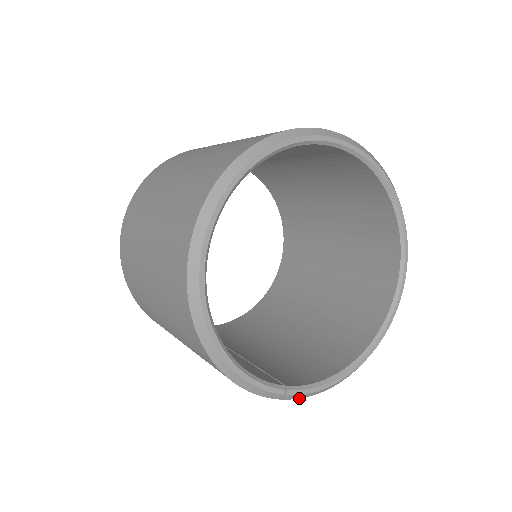
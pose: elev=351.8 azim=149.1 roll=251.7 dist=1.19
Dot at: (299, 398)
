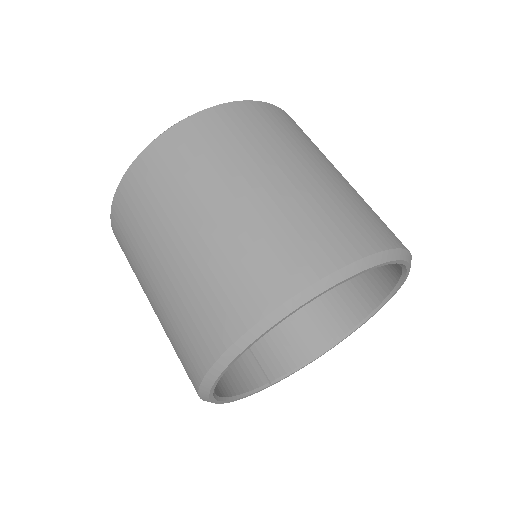
Dot at: occluded
